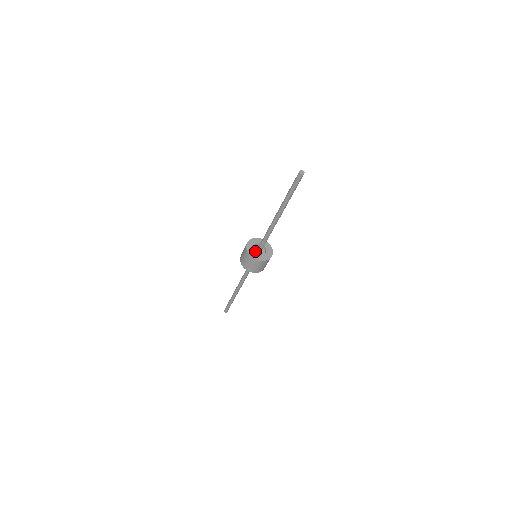
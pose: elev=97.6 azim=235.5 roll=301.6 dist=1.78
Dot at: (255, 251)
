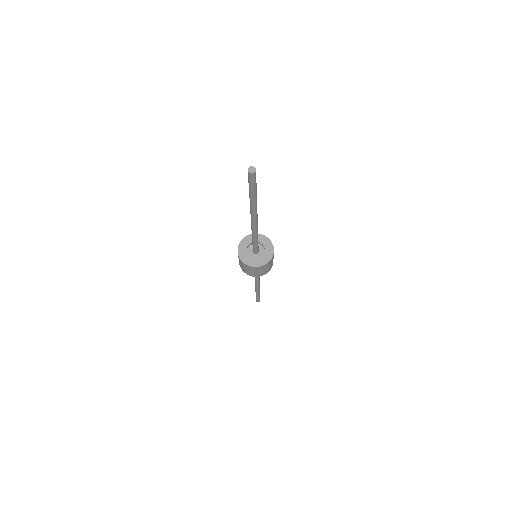
Dot at: (252, 255)
